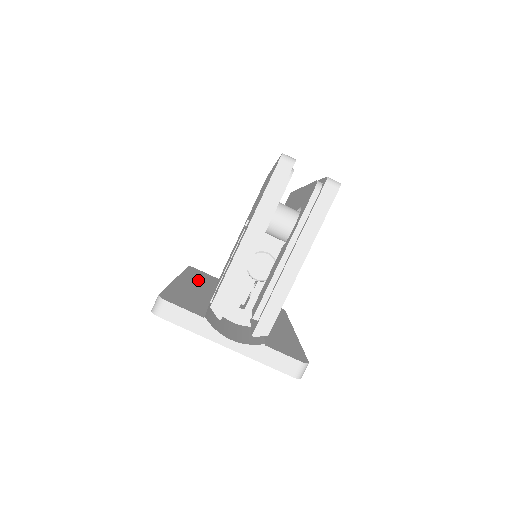
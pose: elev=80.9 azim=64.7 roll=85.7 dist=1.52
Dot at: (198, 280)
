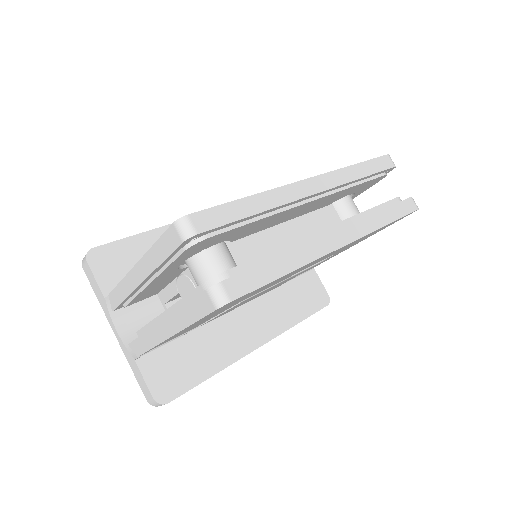
Dot at: occluded
